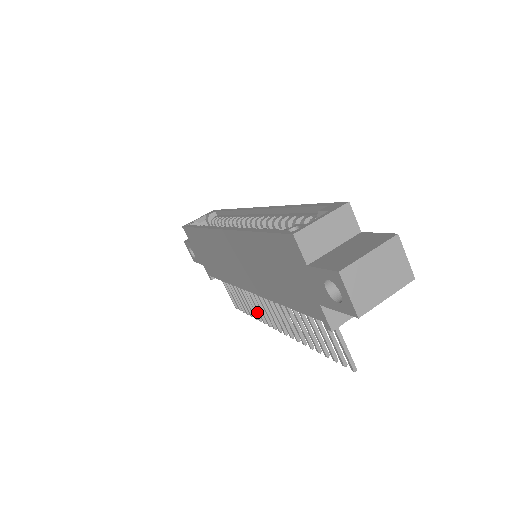
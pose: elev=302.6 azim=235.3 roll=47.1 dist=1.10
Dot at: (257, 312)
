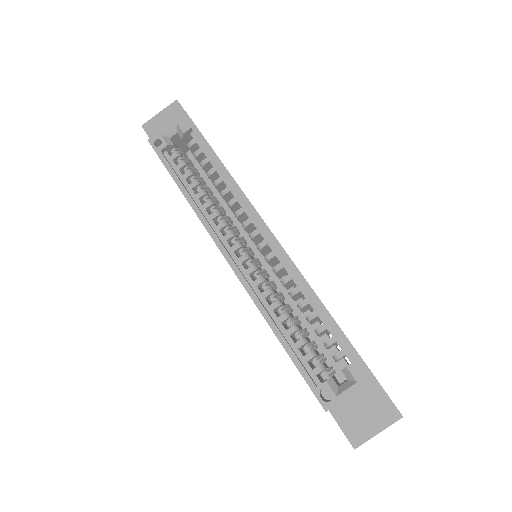
Dot at: occluded
